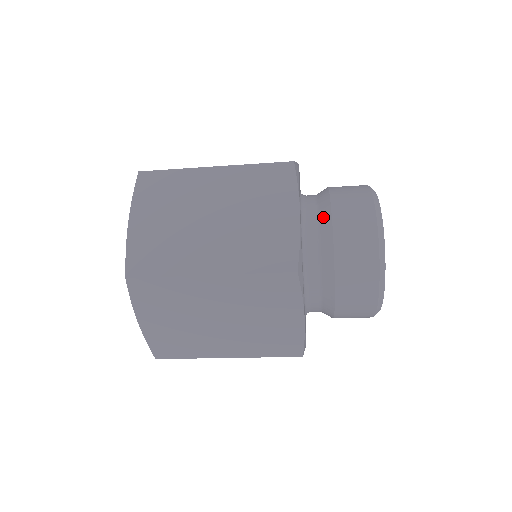
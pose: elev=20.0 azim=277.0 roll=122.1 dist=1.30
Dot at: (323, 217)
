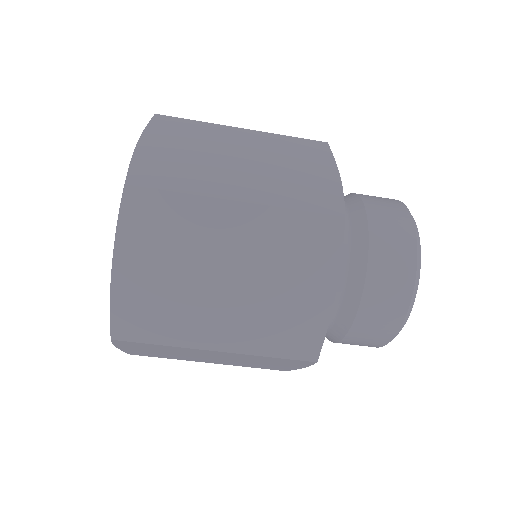
Dot at: (352, 203)
